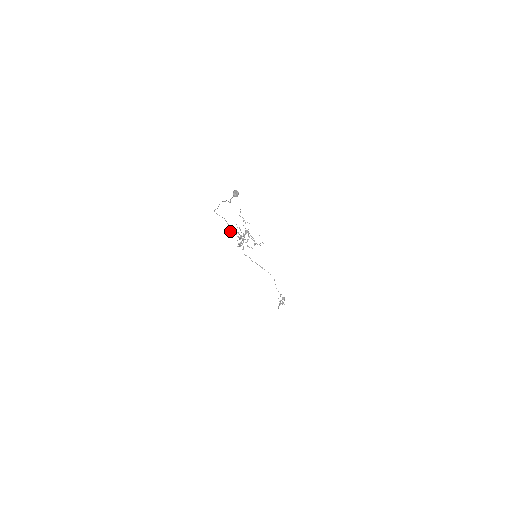
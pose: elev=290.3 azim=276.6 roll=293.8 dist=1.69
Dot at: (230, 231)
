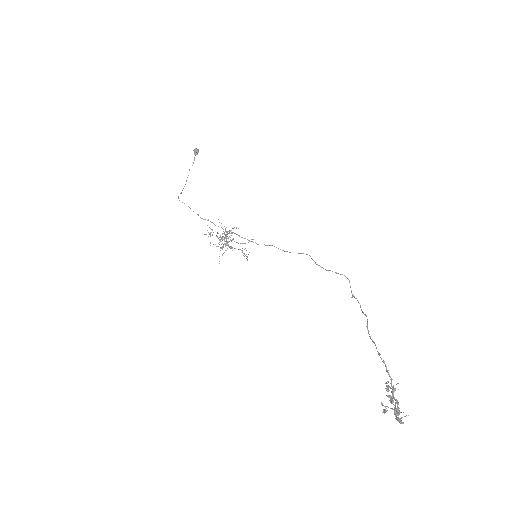
Dot at: occluded
